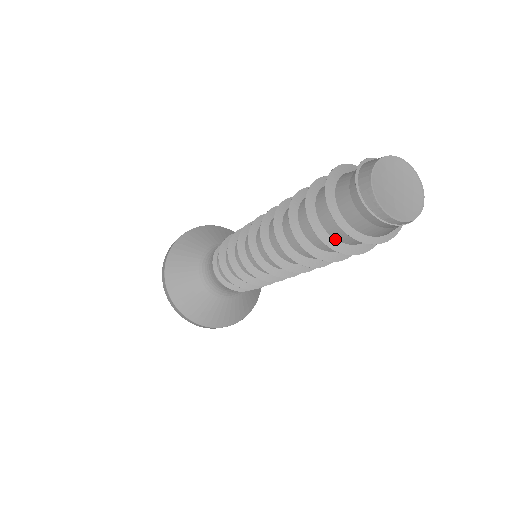
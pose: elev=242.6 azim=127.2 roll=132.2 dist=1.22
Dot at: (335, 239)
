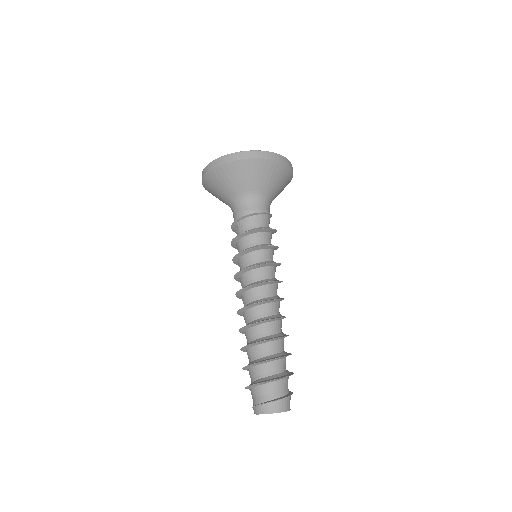
Dot at: occluded
